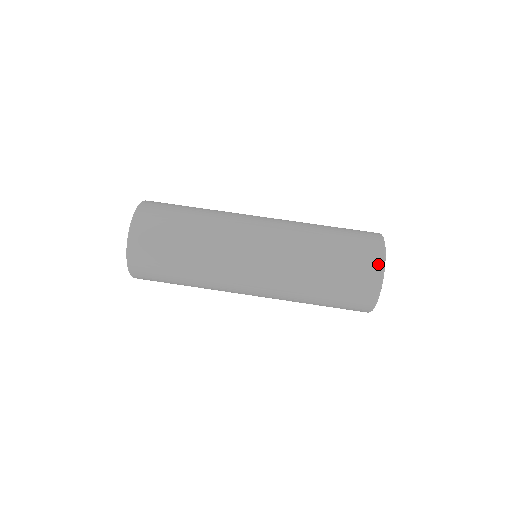
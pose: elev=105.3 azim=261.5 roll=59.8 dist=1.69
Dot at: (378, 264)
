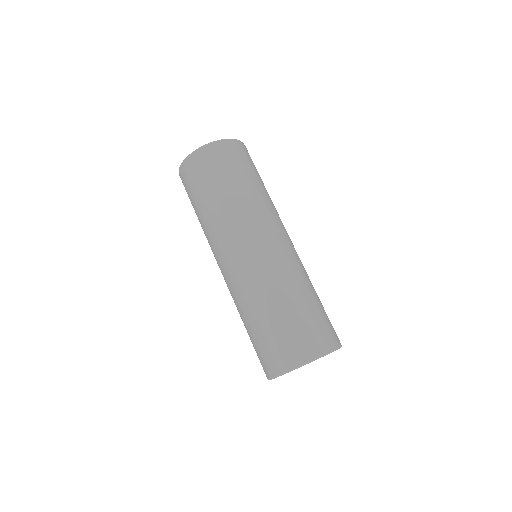
Dot at: (280, 368)
